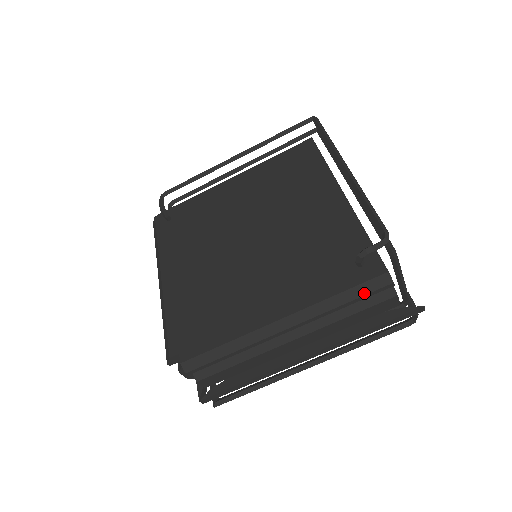
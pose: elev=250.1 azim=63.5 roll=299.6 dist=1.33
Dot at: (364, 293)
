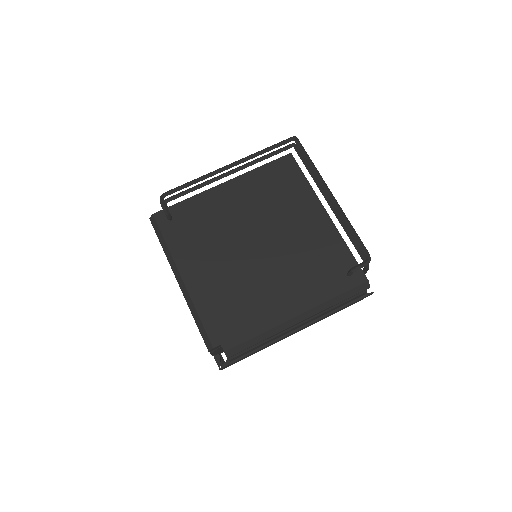
Dot at: (352, 295)
